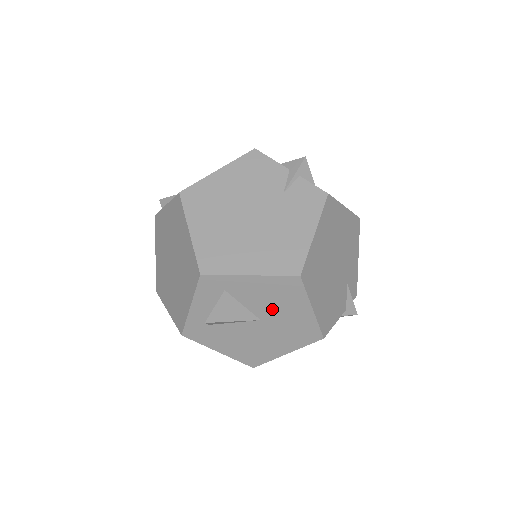
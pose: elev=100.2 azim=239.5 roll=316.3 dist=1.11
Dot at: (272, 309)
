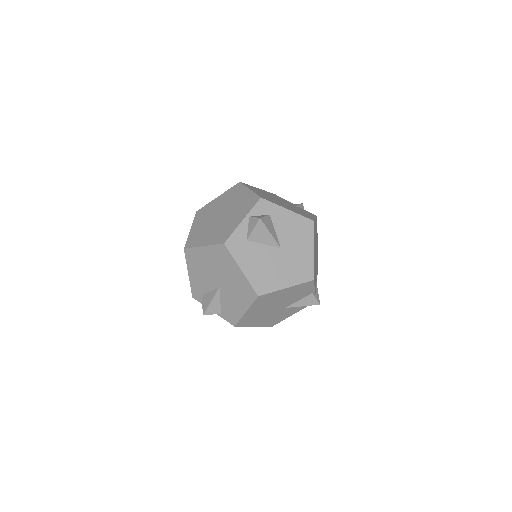
Dot at: (291, 241)
